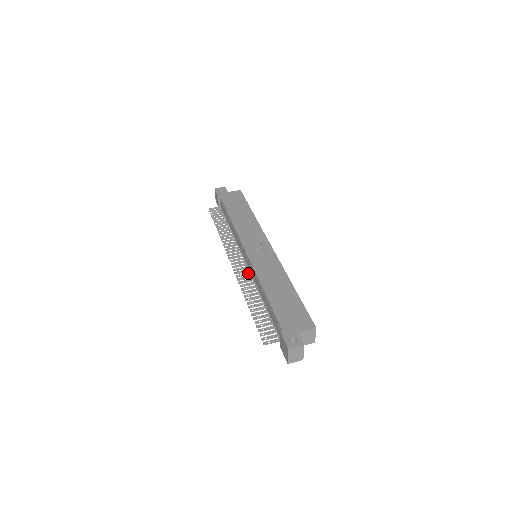
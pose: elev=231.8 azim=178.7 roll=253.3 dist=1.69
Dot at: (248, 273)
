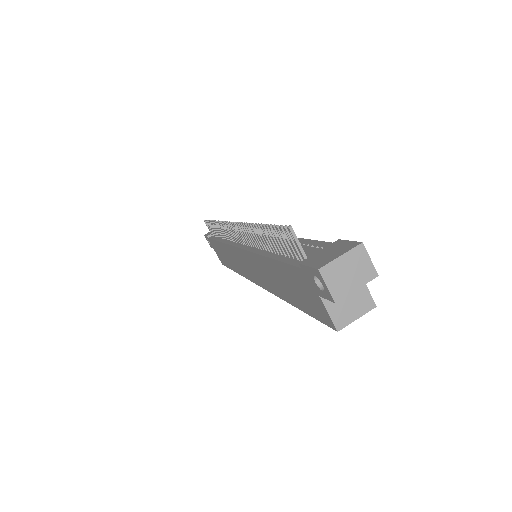
Dot at: occluded
